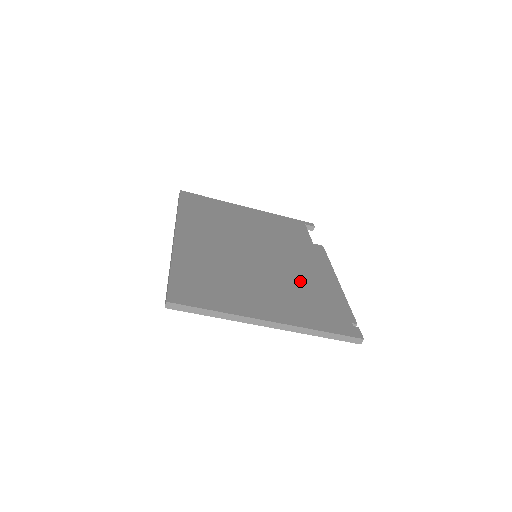
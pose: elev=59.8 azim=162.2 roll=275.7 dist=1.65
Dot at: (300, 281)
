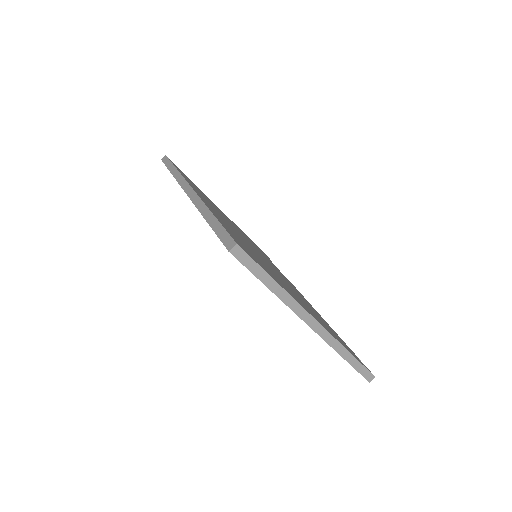
Dot at: (302, 299)
